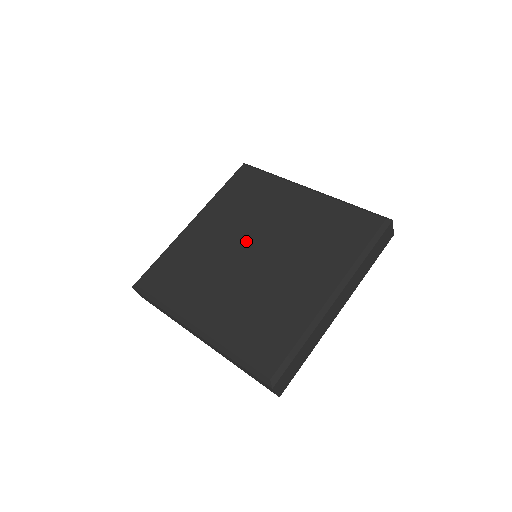
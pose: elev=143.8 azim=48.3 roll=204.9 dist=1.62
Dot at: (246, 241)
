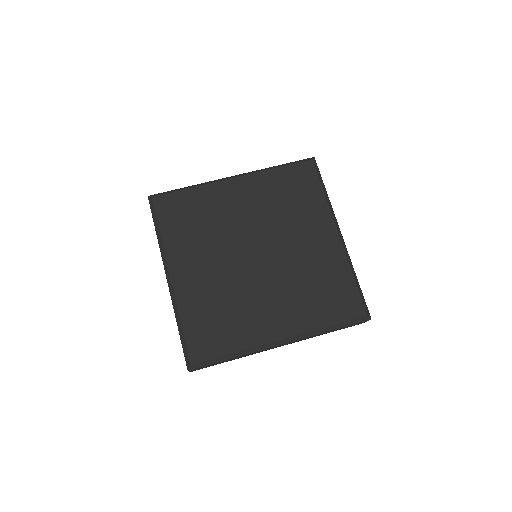
Dot at: (239, 252)
